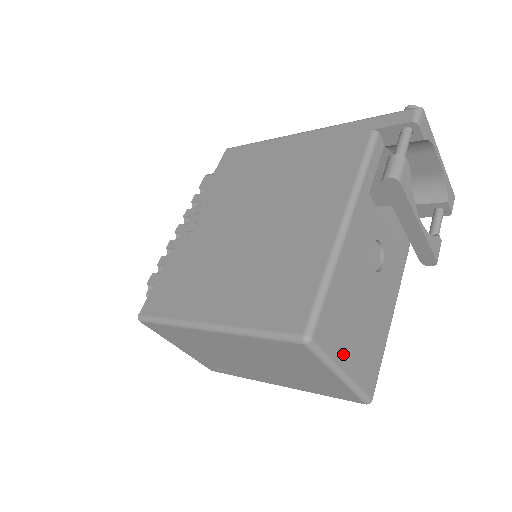
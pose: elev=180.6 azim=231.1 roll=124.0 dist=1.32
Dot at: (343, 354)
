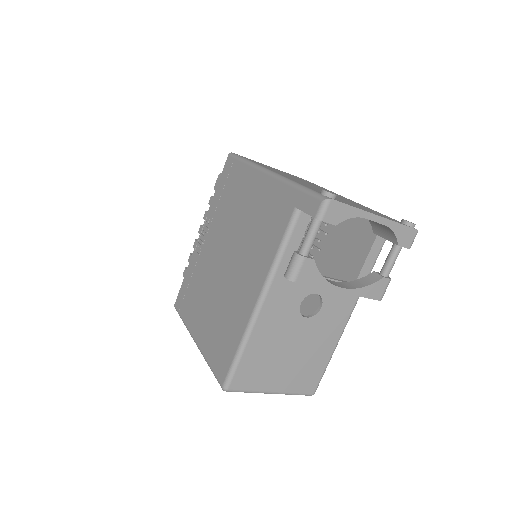
Dot at: (268, 384)
